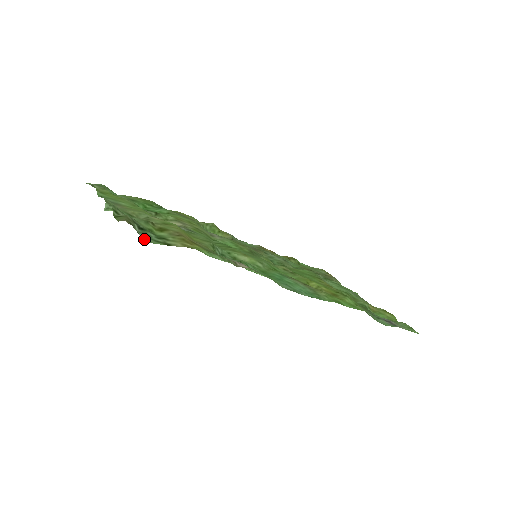
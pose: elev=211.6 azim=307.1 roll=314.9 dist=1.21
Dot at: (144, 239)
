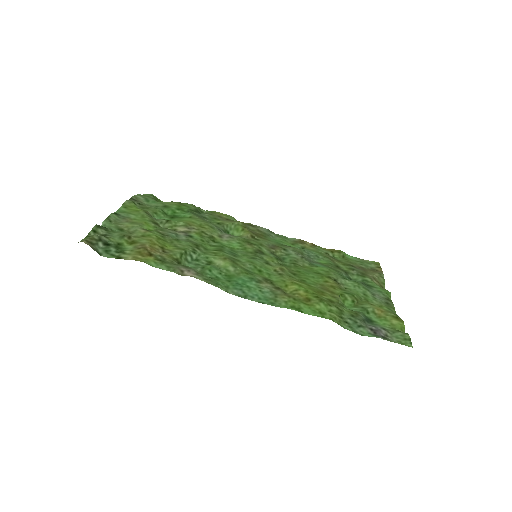
Dot at: (101, 254)
